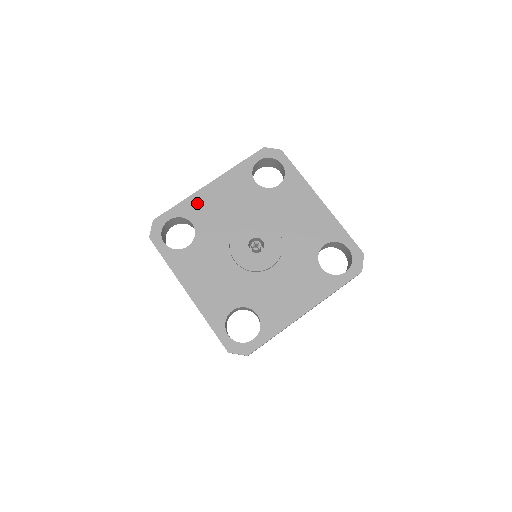
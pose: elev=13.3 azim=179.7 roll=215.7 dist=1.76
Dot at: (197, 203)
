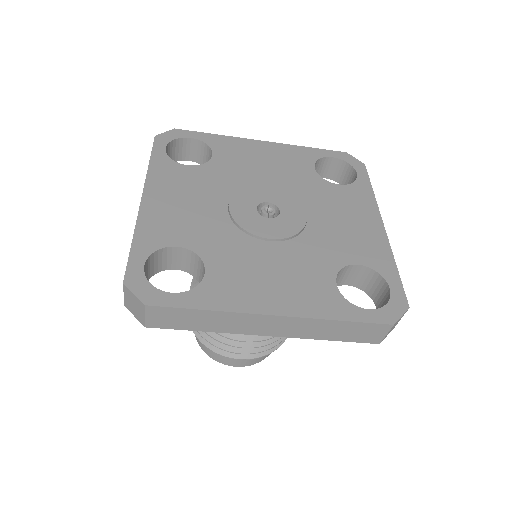
Dot at: (154, 224)
